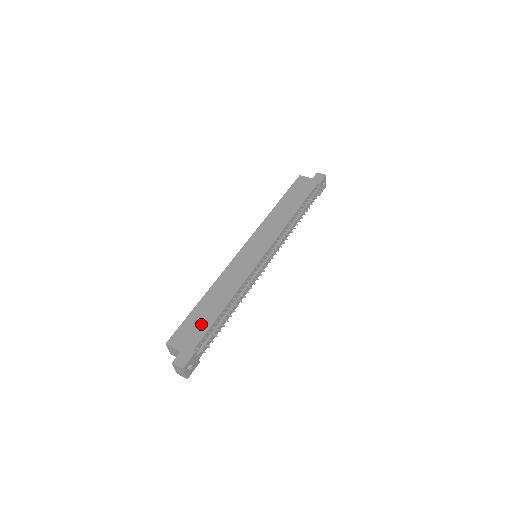
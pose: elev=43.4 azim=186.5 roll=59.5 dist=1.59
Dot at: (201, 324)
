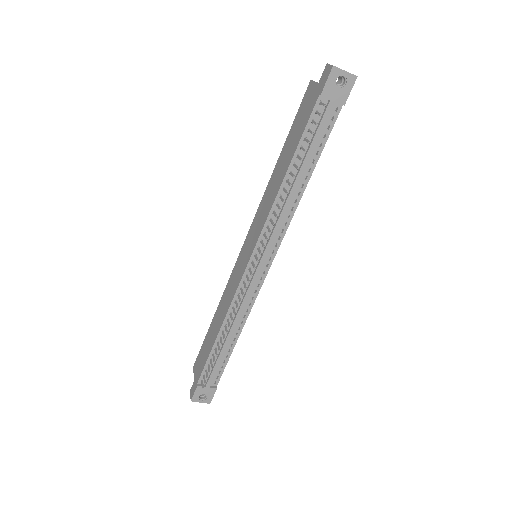
Dot at: (205, 354)
